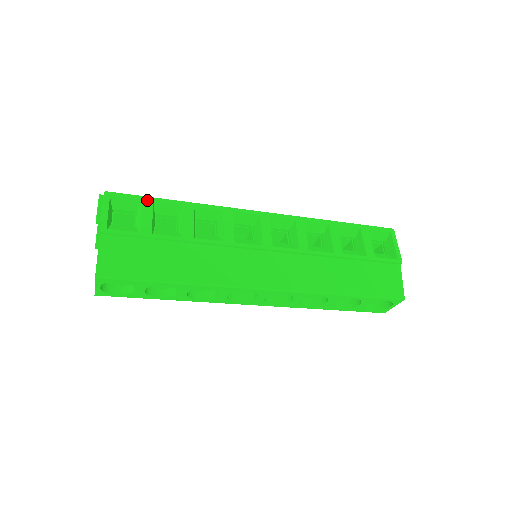
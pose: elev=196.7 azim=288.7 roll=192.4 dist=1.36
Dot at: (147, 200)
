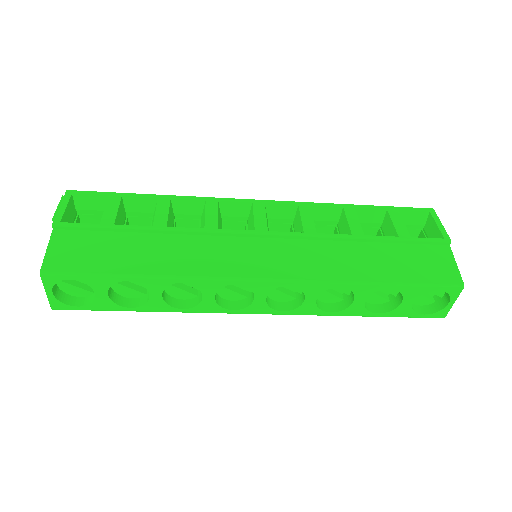
Dot at: (114, 195)
